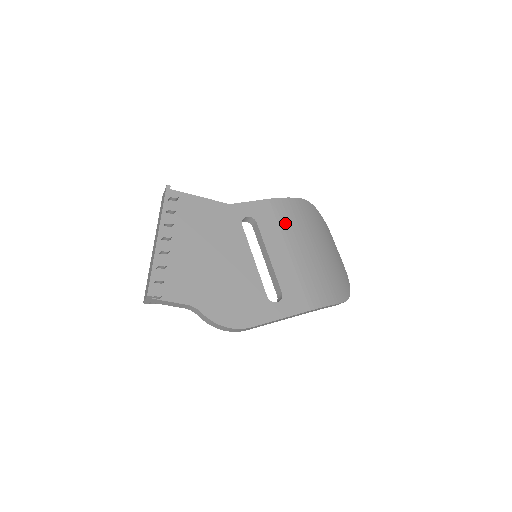
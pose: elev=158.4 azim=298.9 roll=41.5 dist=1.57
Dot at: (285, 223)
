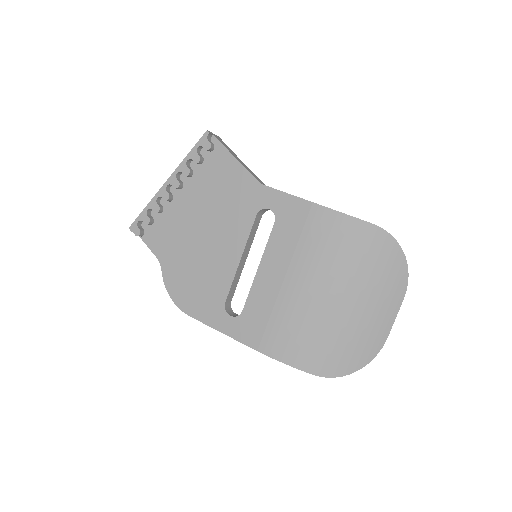
Dot at: (310, 243)
